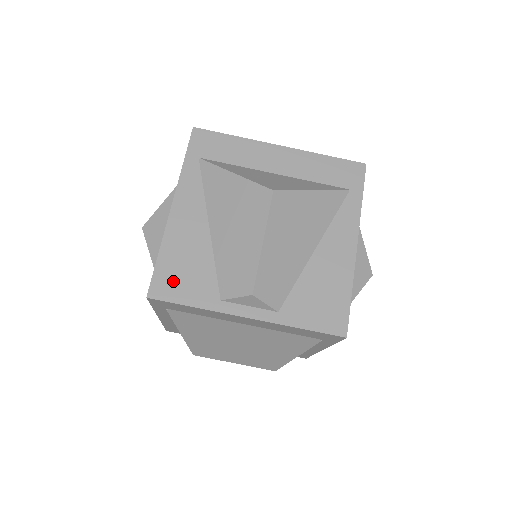
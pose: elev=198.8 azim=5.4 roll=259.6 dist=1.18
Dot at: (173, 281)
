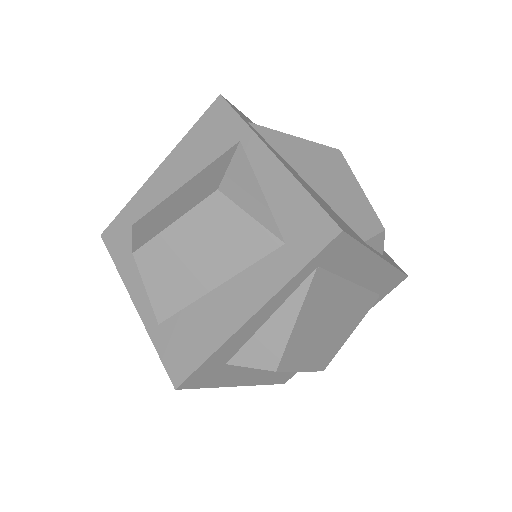
Dot at: (337, 219)
